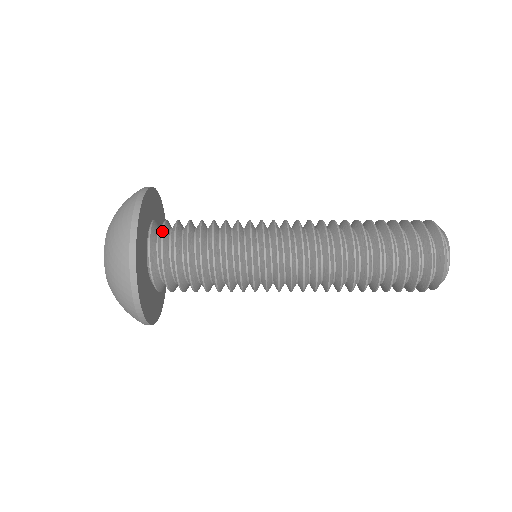
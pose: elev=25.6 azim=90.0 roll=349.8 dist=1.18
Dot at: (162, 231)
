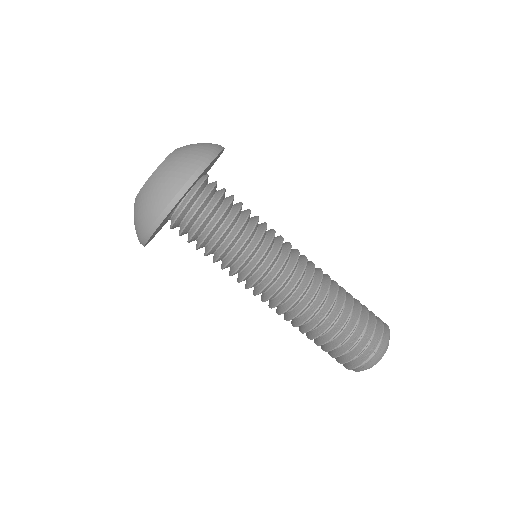
Dot at: occluded
